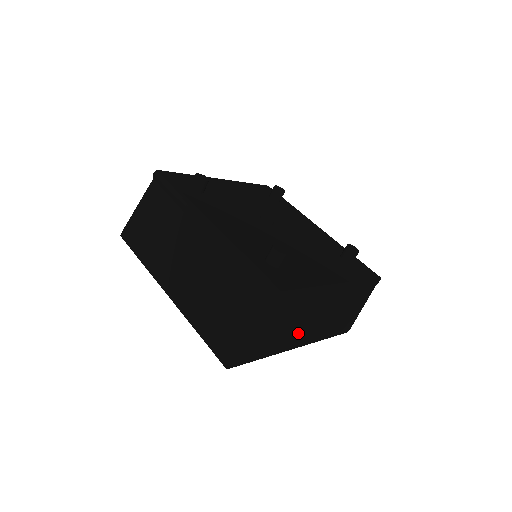
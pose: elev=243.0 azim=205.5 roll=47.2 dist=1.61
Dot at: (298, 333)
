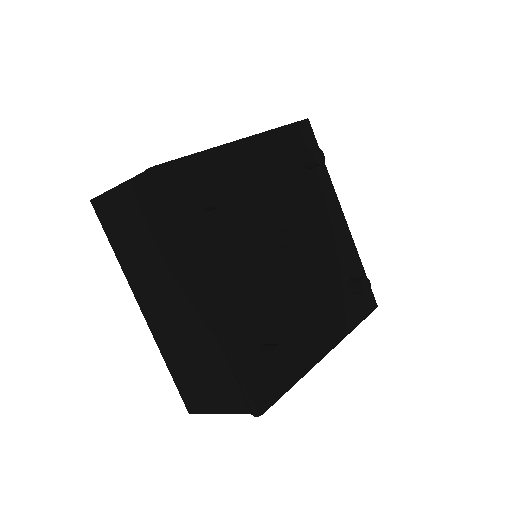
Dot at: occluded
